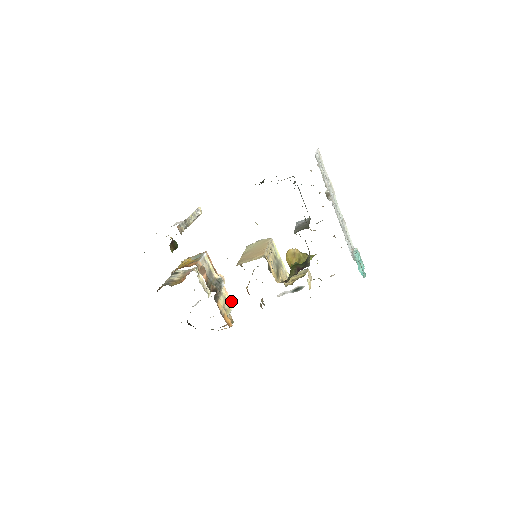
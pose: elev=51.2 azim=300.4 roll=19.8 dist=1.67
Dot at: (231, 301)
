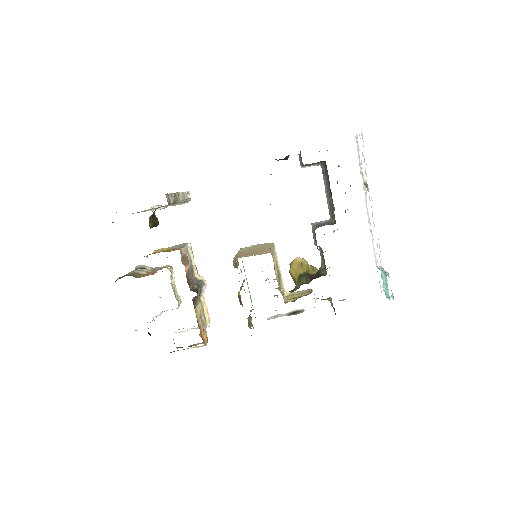
Dot at: (208, 315)
